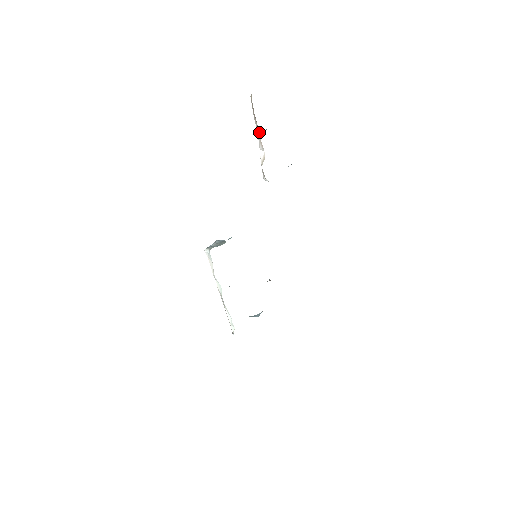
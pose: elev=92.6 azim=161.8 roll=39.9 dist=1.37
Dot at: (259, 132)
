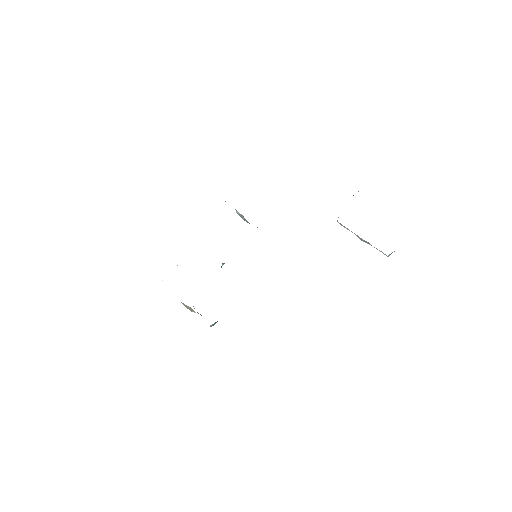
Dot at: occluded
